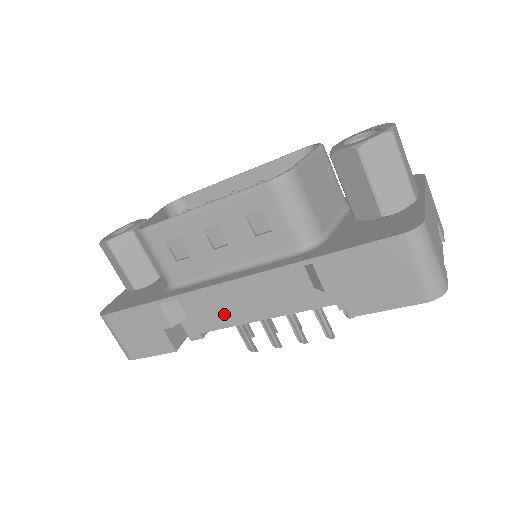
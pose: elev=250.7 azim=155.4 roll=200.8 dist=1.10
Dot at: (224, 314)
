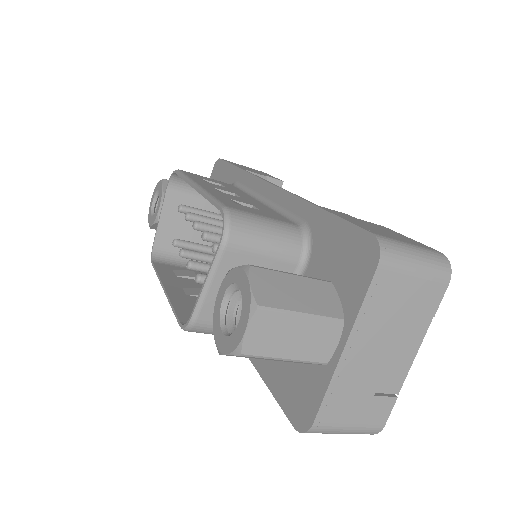
Dot at: occluded
